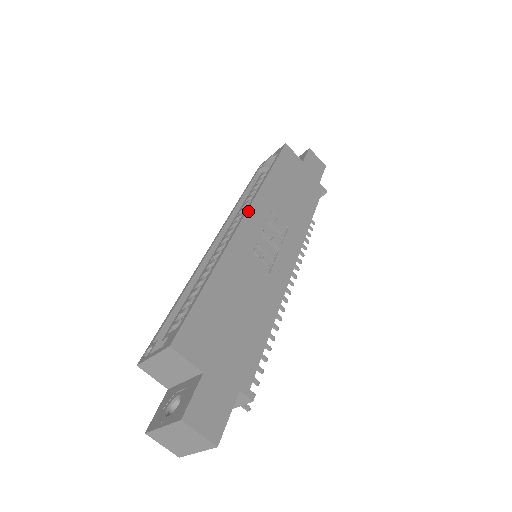
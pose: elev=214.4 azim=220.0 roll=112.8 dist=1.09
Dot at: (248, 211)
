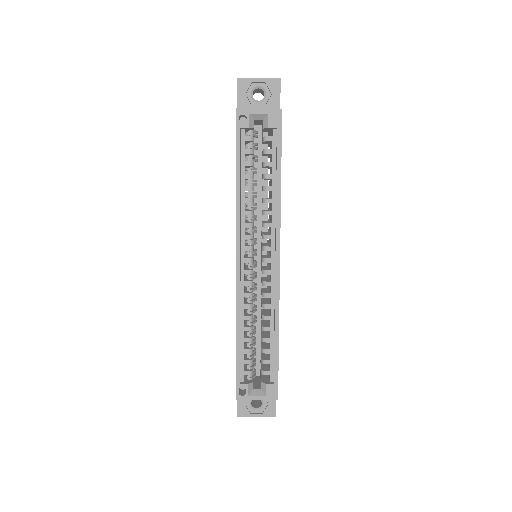
Dot at: occluded
